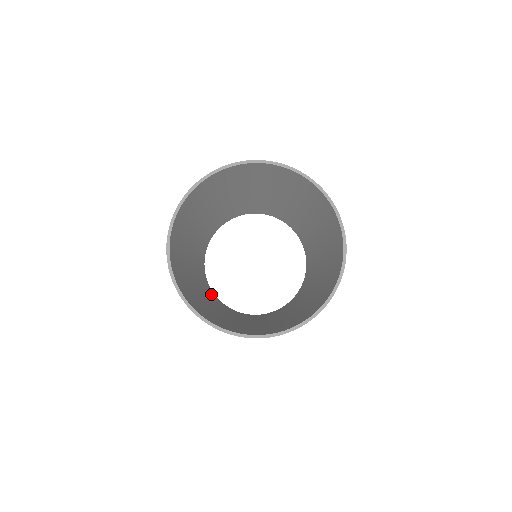
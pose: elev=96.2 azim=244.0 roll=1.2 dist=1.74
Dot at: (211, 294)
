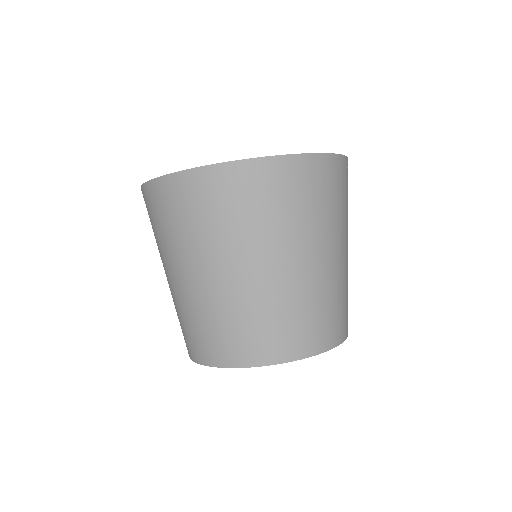
Dot at: (246, 342)
